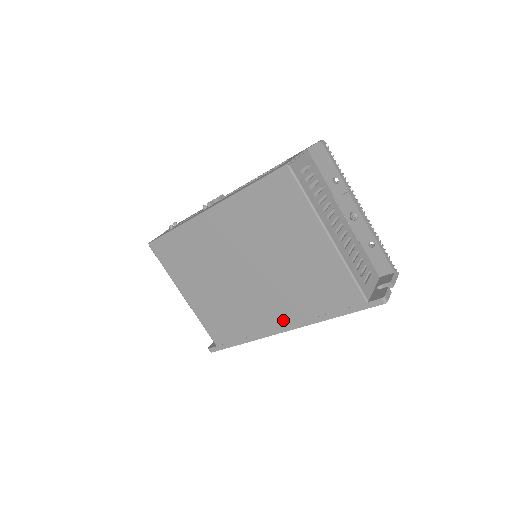
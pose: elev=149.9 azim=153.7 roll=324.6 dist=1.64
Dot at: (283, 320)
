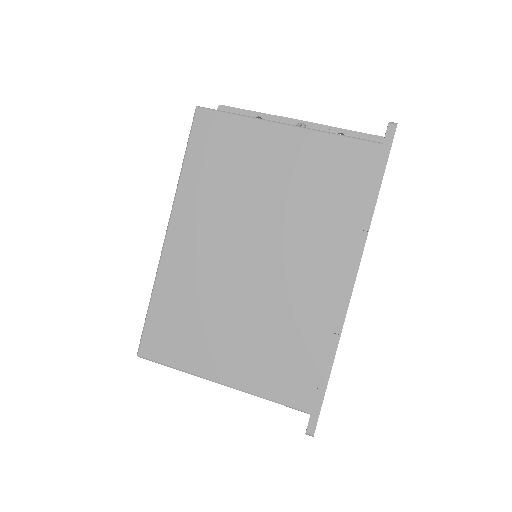
Dot at: (338, 271)
